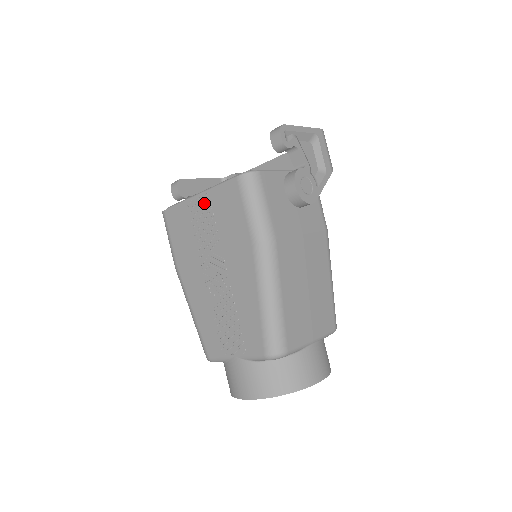
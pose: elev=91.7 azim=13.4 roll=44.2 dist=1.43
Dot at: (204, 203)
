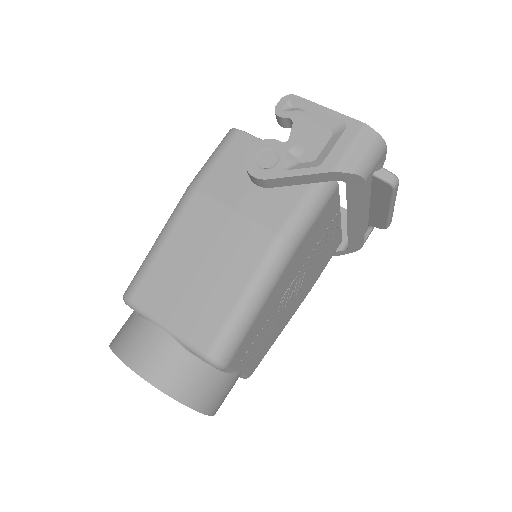
Dot at: occluded
